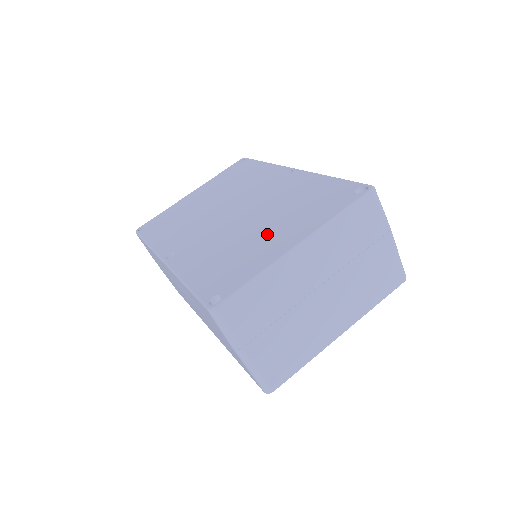
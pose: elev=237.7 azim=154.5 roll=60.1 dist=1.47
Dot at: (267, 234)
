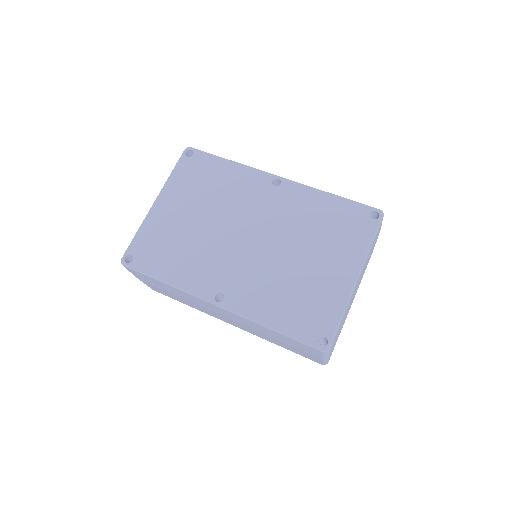
Dot at: (317, 267)
